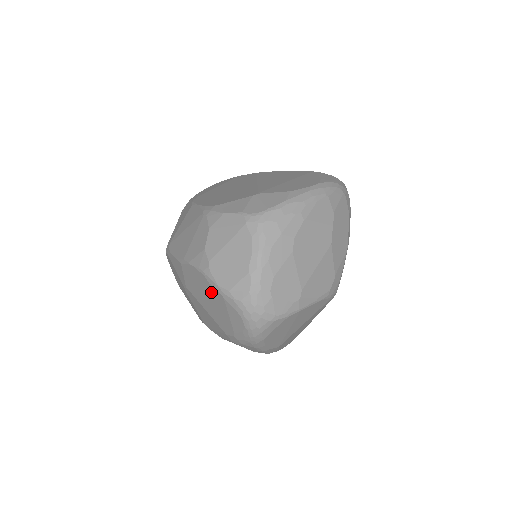
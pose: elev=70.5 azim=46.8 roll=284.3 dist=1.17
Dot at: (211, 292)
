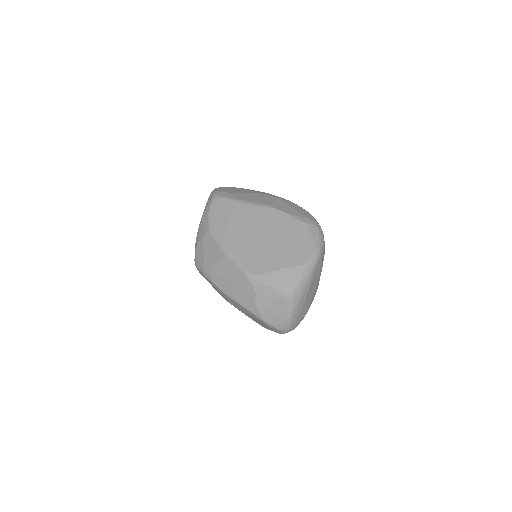
Dot at: (258, 320)
